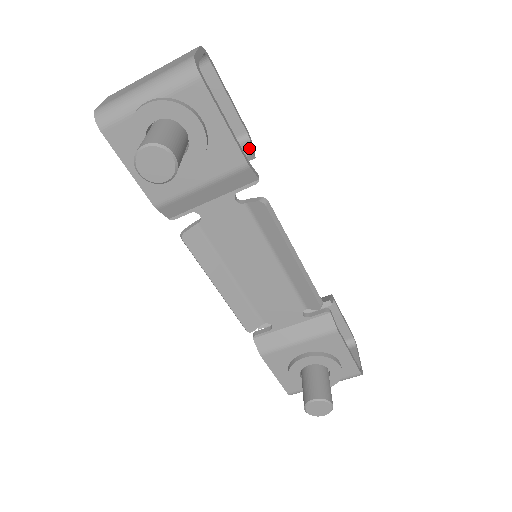
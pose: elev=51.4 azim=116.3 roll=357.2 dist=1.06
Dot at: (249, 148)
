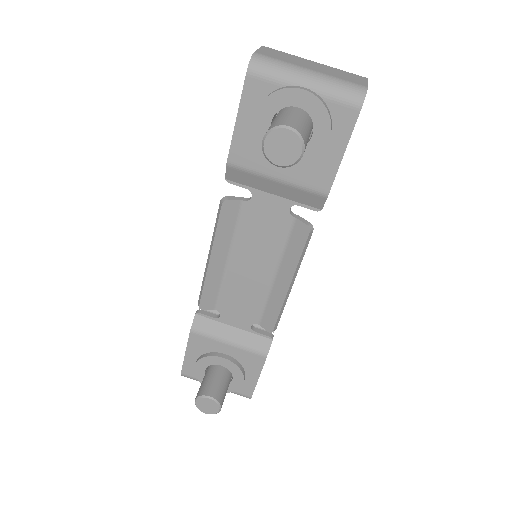
Dot at: occluded
